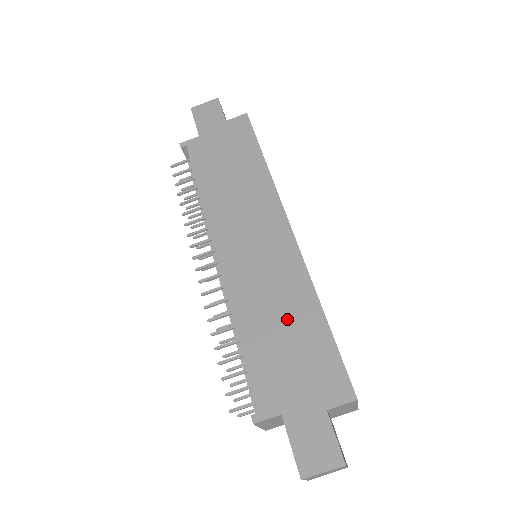
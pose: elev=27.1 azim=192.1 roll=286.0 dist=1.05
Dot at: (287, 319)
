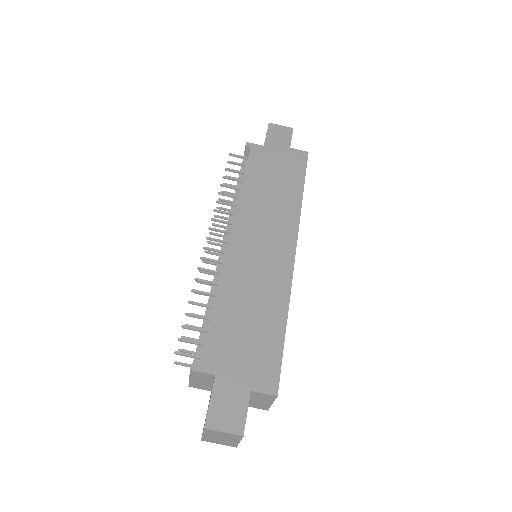
Dot at: (257, 311)
